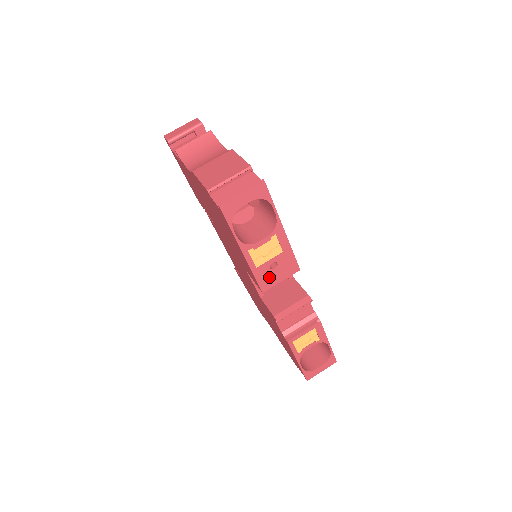
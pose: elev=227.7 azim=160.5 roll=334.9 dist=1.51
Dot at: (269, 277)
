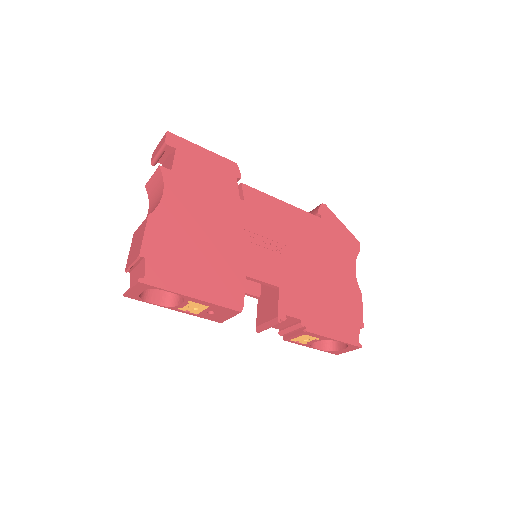
Dot at: (216, 317)
